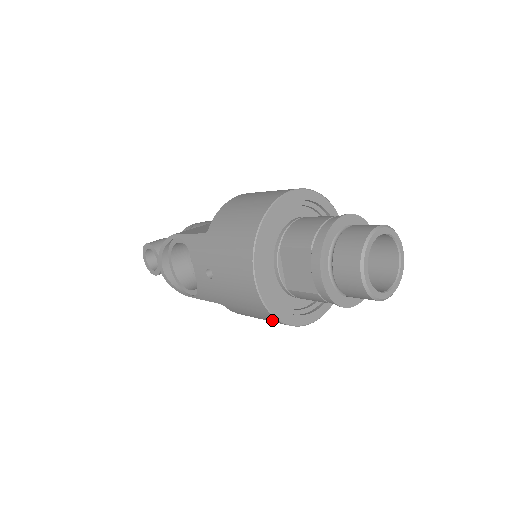
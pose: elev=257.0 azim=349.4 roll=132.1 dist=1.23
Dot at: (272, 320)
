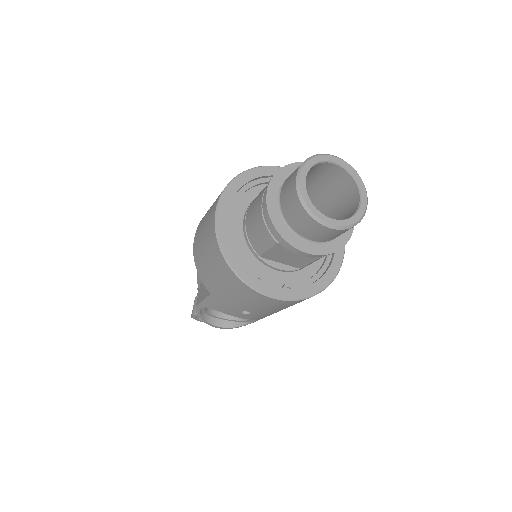
Dot at: occluded
